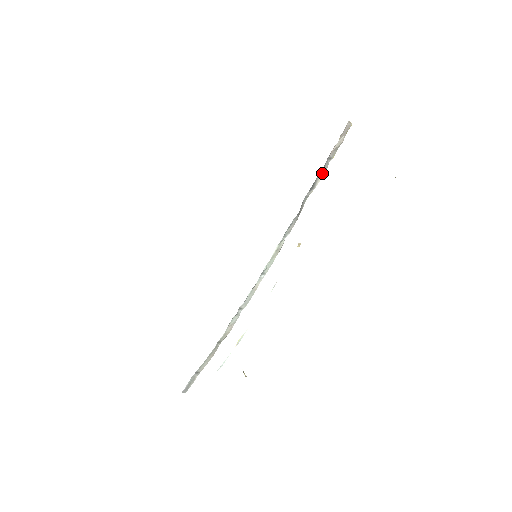
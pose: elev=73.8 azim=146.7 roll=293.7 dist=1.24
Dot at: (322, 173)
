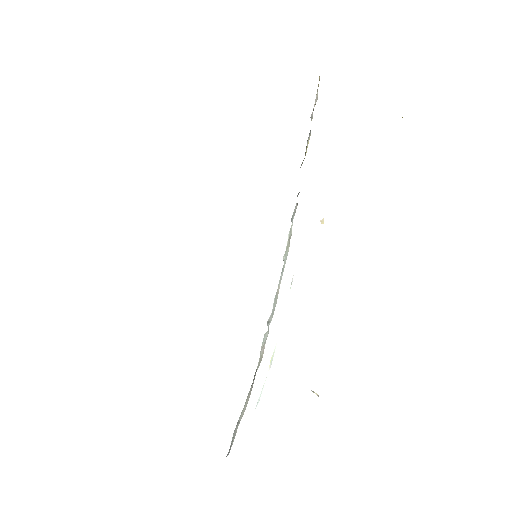
Dot at: (309, 137)
